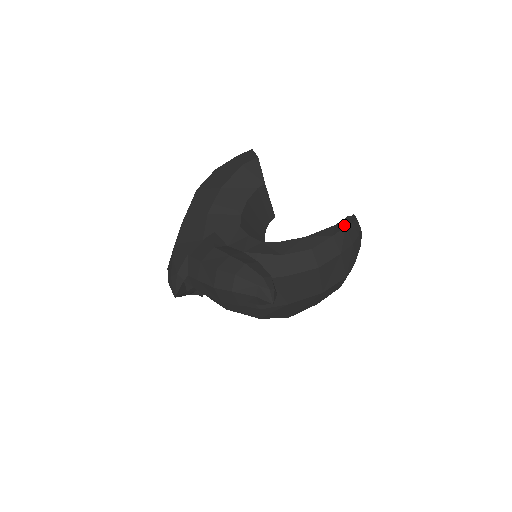
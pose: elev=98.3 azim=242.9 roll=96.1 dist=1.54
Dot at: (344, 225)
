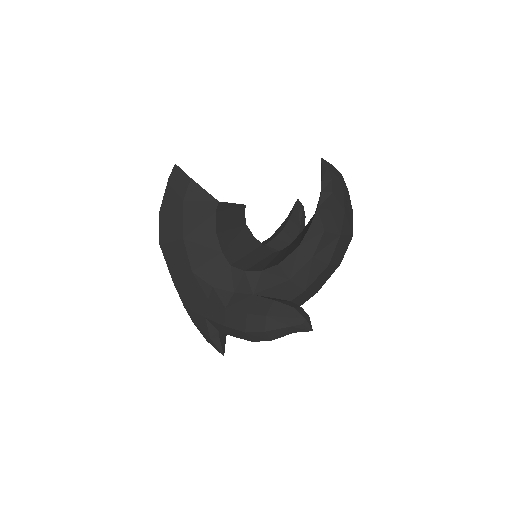
Dot at: (327, 206)
